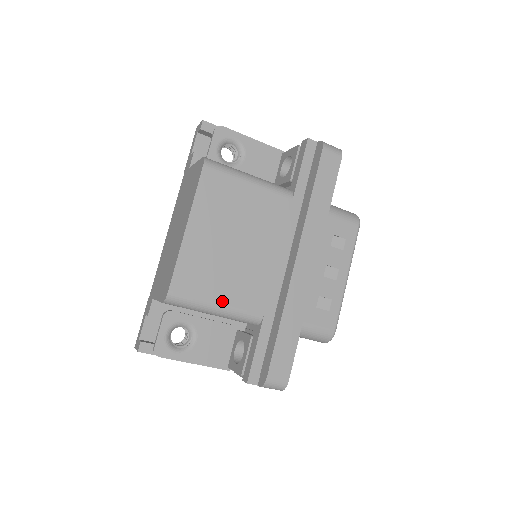
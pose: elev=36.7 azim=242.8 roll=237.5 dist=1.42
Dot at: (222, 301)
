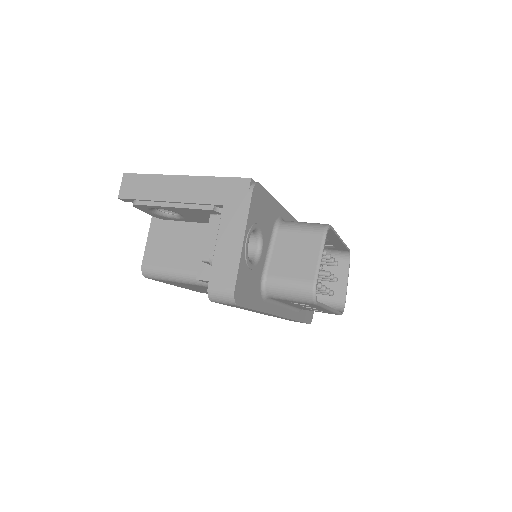
Dot at: occluded
